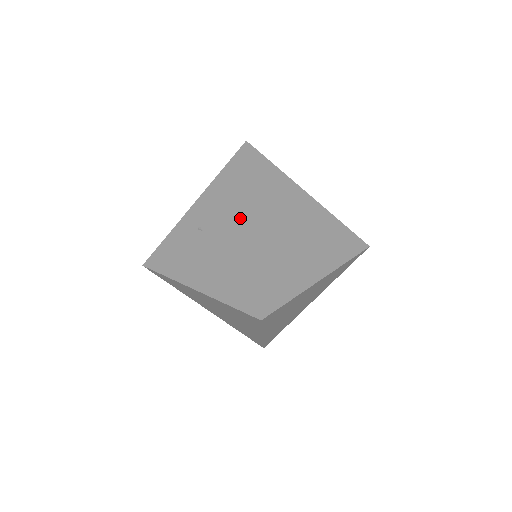
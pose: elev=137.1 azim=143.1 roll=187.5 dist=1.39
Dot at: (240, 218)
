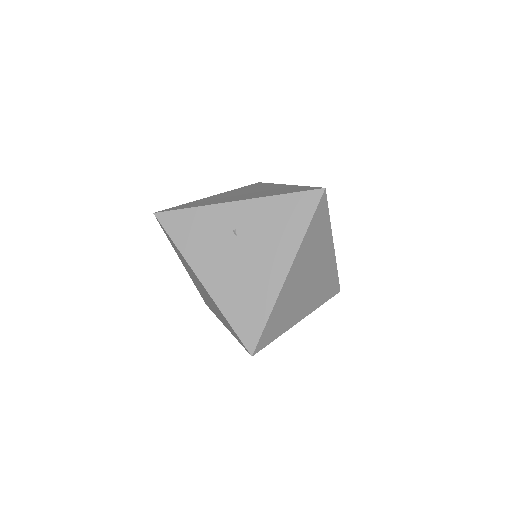
Dot at: (279, 257)
